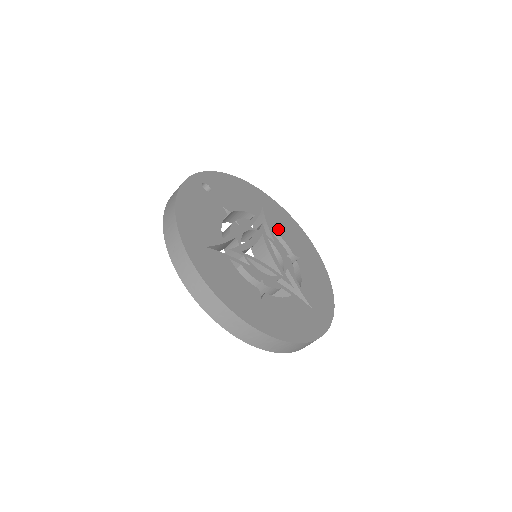
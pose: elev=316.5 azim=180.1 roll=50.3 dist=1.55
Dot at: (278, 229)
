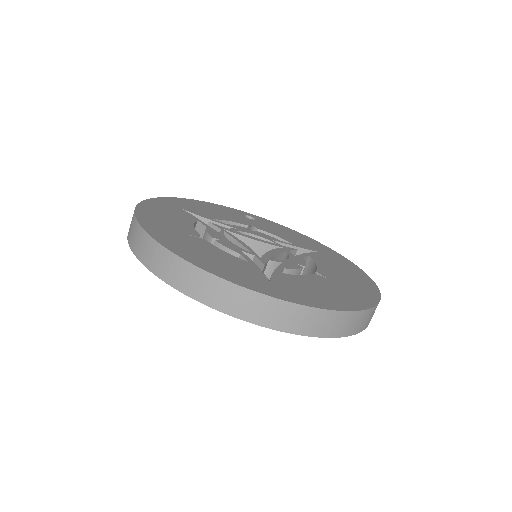
Dot at: (320, 261)
